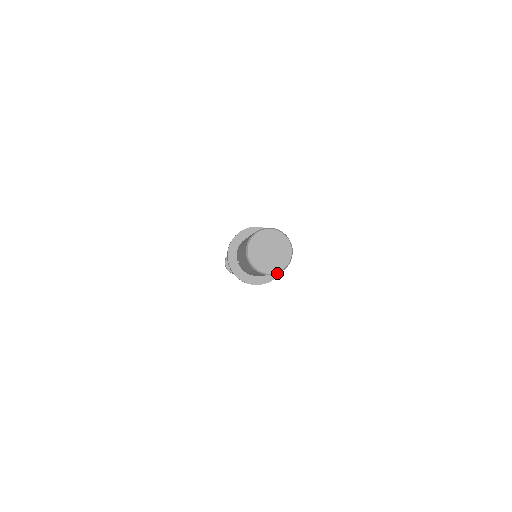
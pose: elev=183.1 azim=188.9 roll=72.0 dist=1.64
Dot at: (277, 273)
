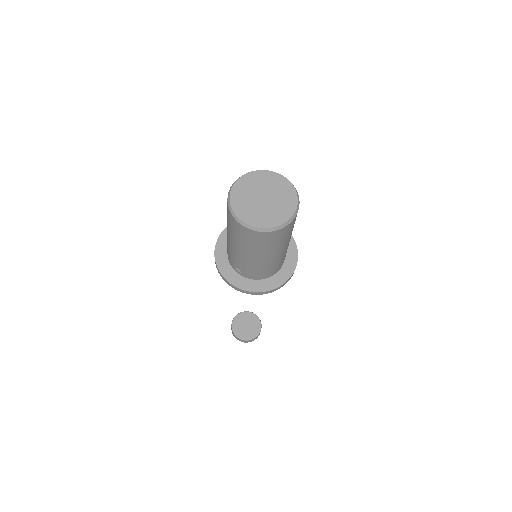
Dot at: (292, 218)
